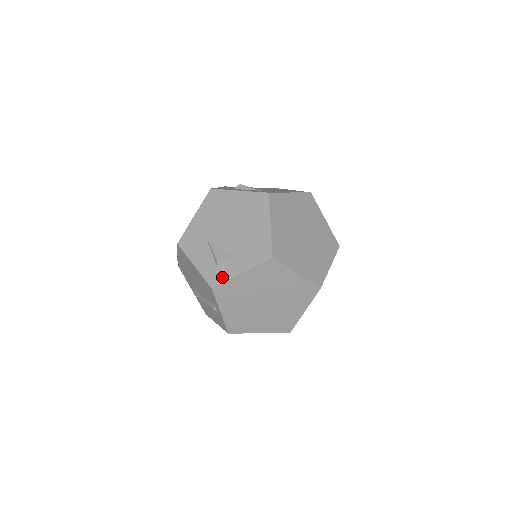
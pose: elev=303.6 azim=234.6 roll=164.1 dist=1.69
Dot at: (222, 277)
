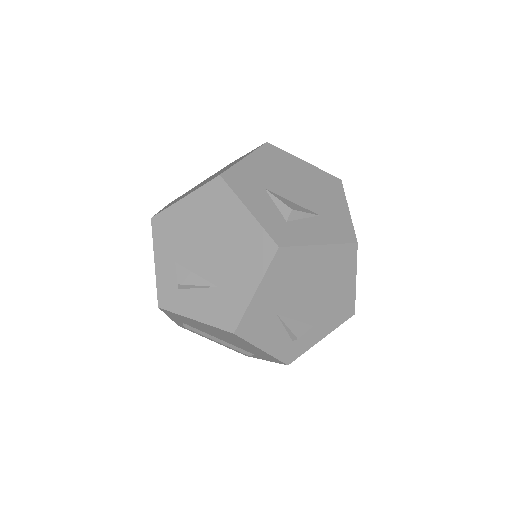
Dot at: (300, 351)
